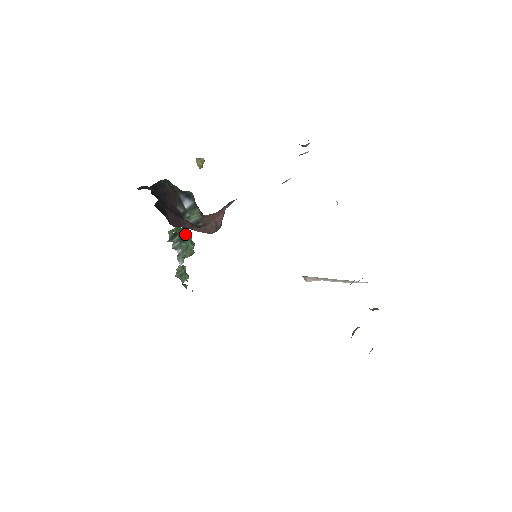
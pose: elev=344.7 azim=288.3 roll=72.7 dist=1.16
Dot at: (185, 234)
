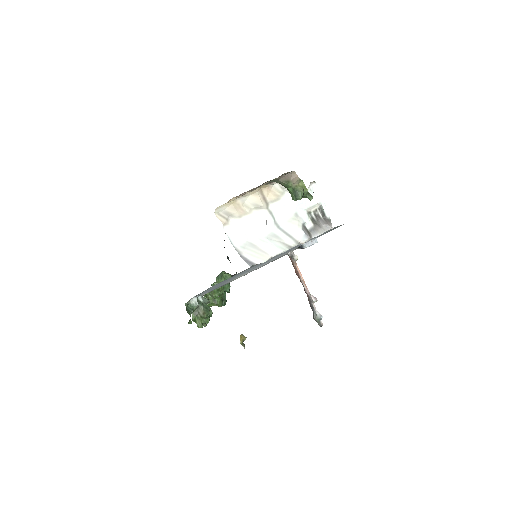
Dot at: occluded
